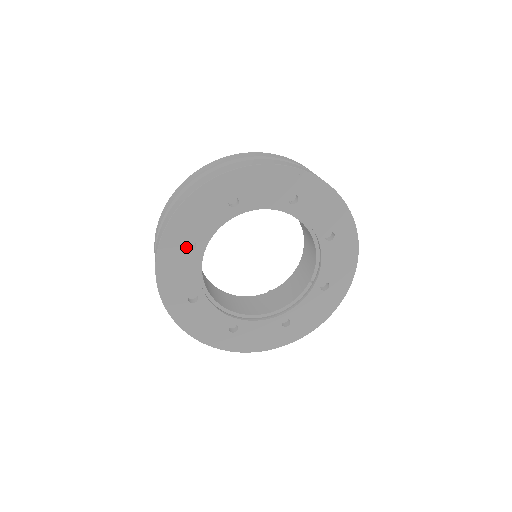
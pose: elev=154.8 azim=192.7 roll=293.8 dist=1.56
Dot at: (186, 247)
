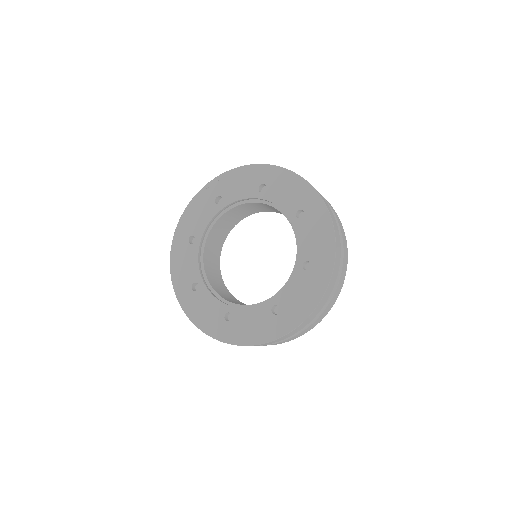
Dot at: (197, 292)
